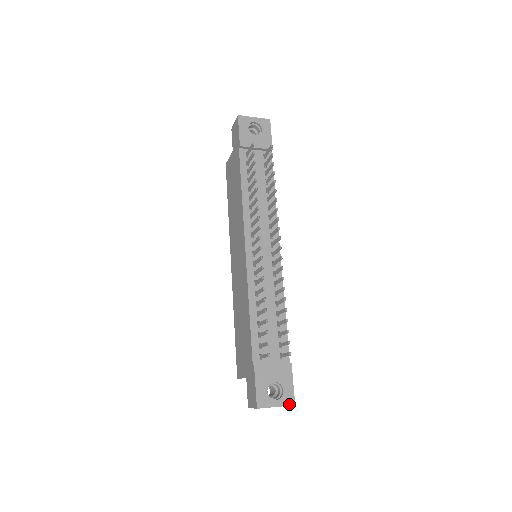
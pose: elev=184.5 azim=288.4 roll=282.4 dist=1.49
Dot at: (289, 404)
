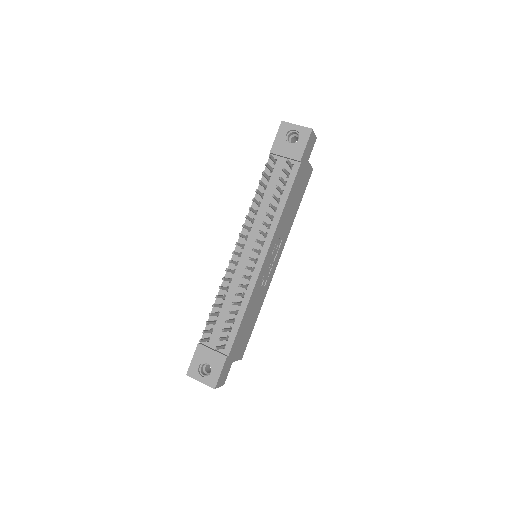
Dot at: (211, 385)
